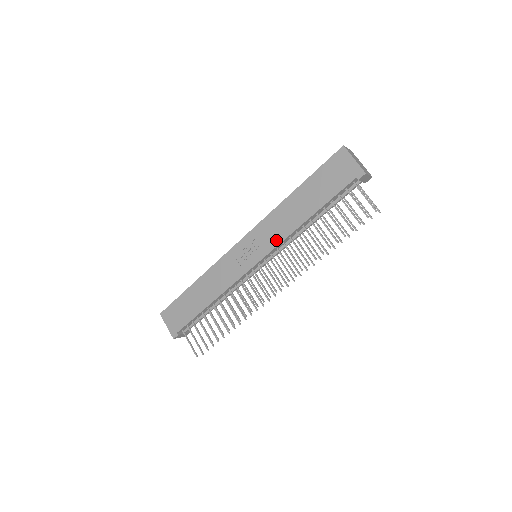
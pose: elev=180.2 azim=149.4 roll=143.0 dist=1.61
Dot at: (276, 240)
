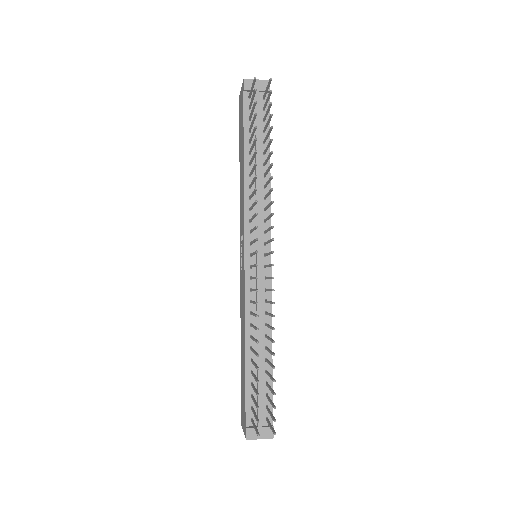
Dot at: (243, 214)
